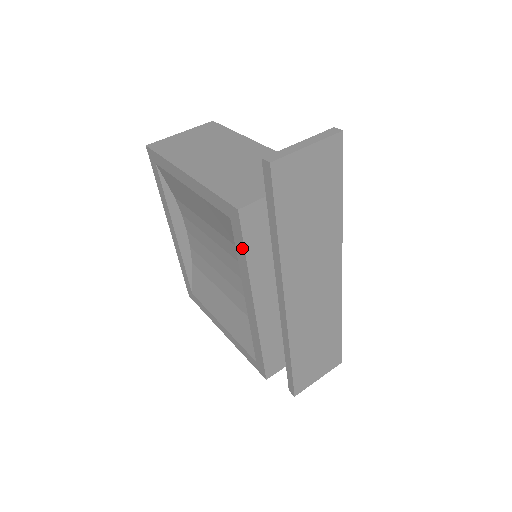
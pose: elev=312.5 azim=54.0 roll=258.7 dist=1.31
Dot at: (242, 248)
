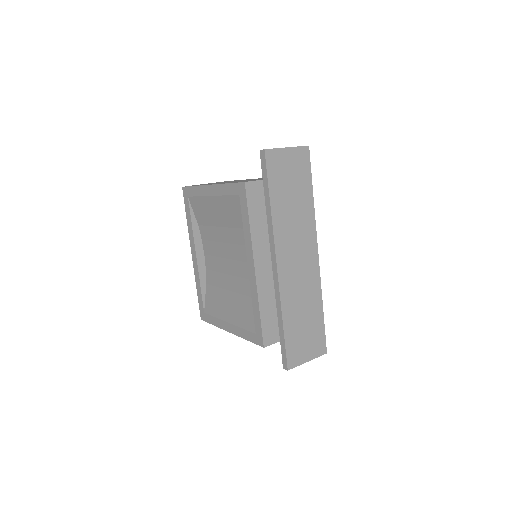
Dot at: (247, 214)
